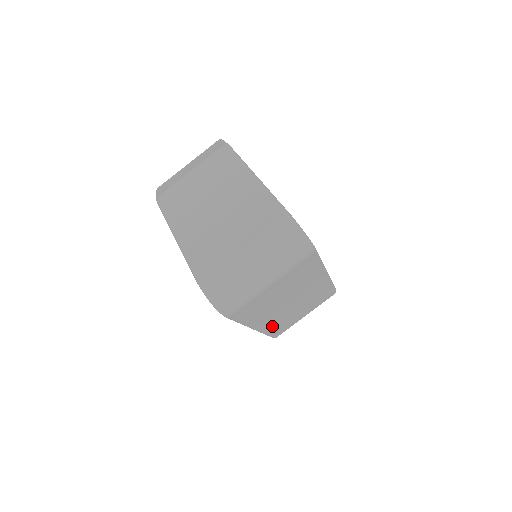
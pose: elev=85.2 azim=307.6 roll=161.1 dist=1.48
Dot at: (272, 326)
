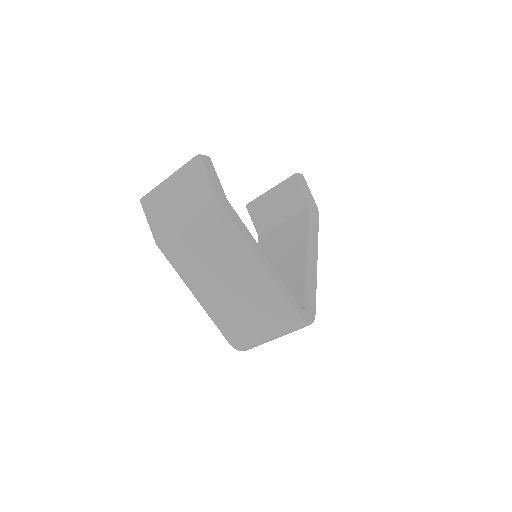
Dot at: occluded
